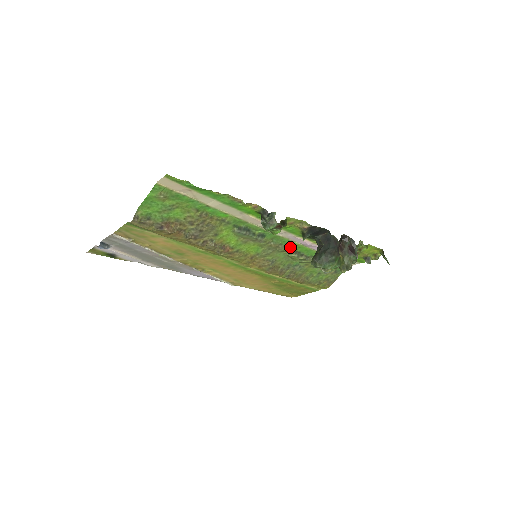
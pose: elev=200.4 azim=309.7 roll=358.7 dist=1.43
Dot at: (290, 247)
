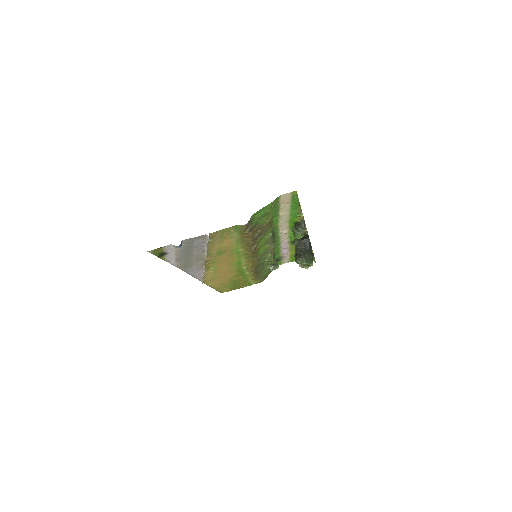
Dot at: (275, 249)
